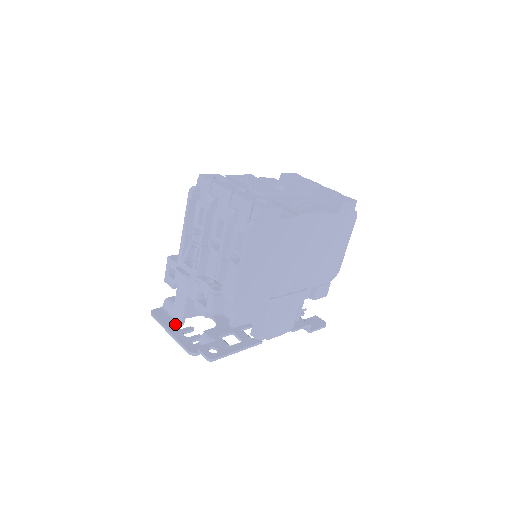
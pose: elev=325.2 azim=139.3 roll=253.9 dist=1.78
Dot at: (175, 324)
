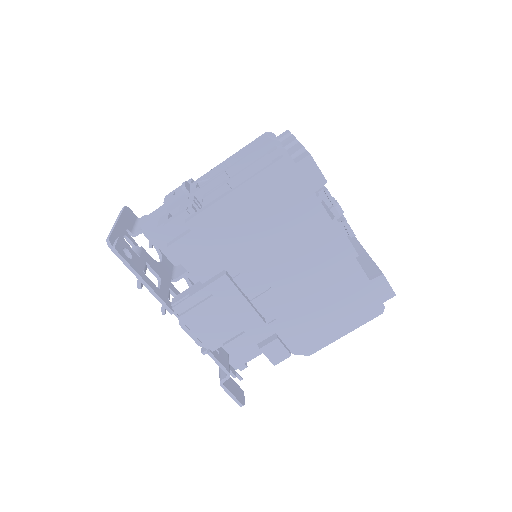
Dot at: (129, 228)
